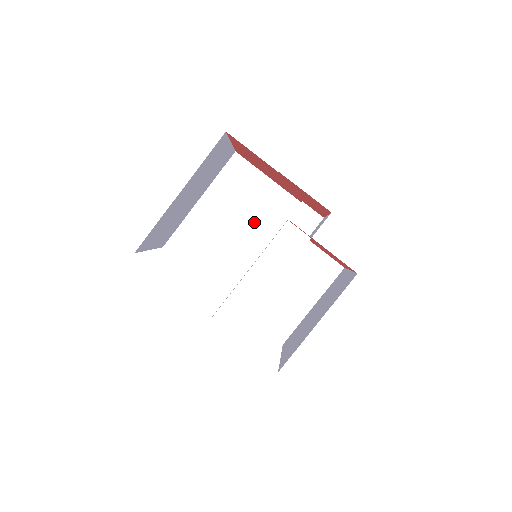
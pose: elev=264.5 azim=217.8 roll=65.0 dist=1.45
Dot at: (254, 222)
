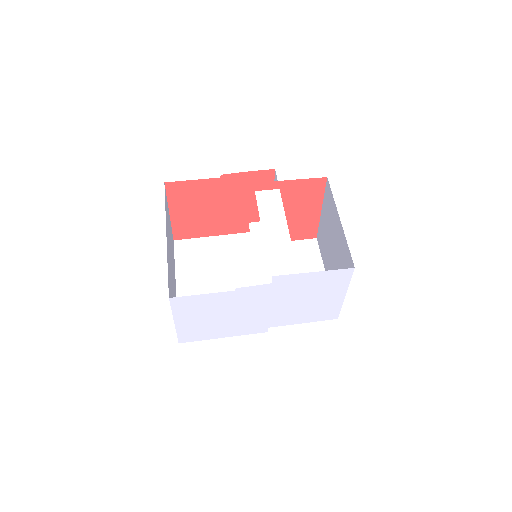
Dot at: (230, 268)
